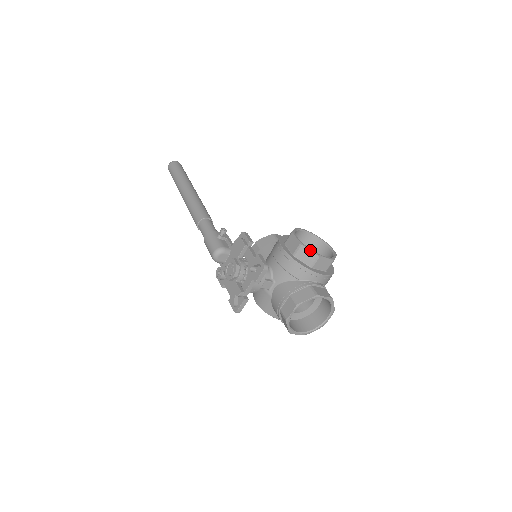
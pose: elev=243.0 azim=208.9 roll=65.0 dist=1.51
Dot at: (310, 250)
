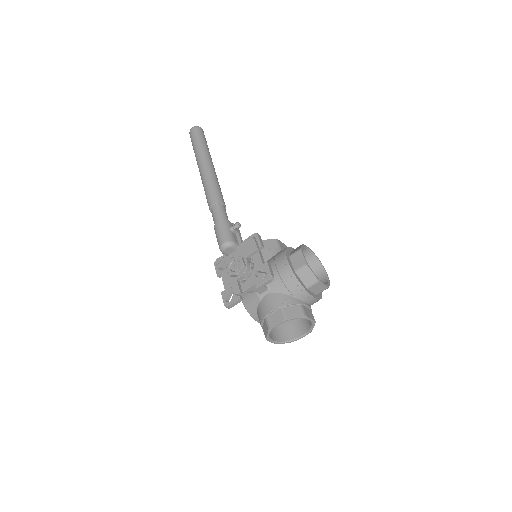
Dot at: (313, 273)
